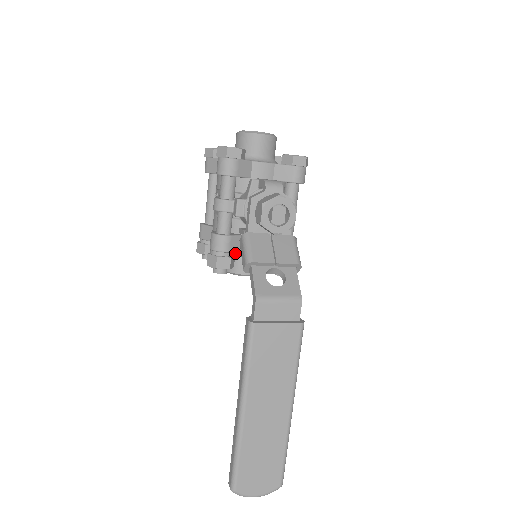
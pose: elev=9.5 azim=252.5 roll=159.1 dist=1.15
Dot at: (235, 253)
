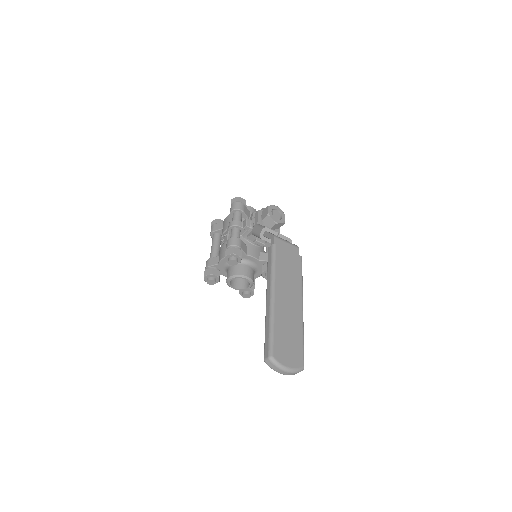
Dot at: (238, 263)
